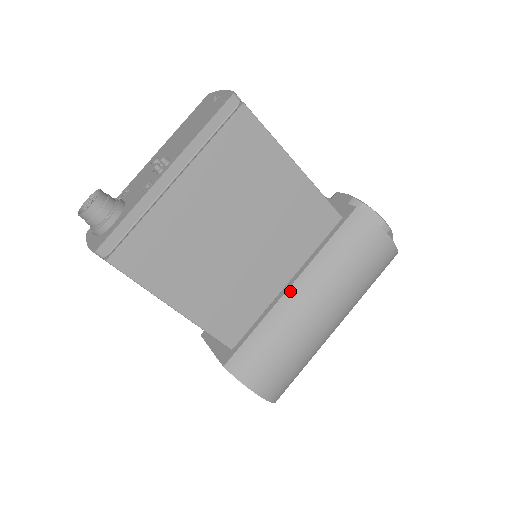
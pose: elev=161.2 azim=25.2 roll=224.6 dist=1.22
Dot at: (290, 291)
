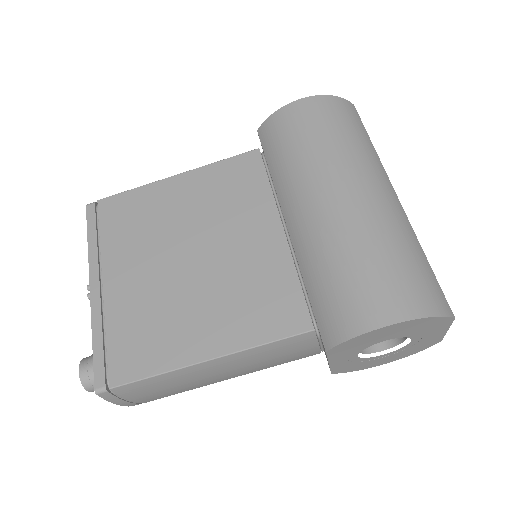
Dot at: (290, 228)
